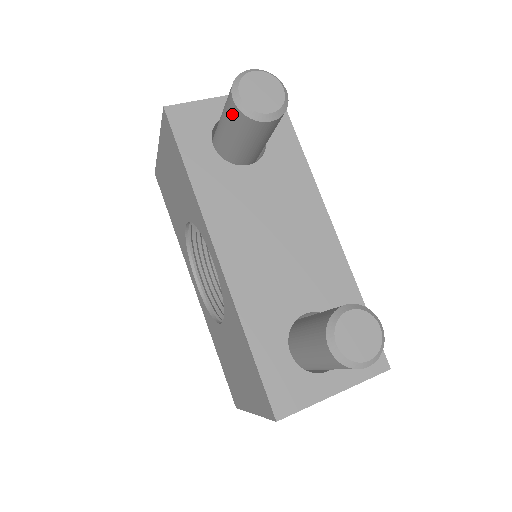
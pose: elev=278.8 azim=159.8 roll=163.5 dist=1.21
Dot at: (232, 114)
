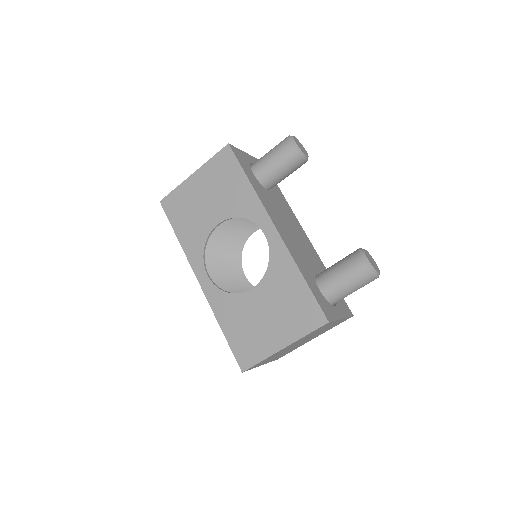
Dot at: (287, 152)
